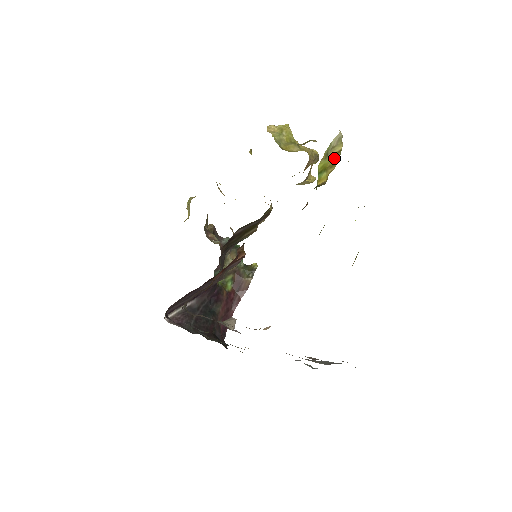
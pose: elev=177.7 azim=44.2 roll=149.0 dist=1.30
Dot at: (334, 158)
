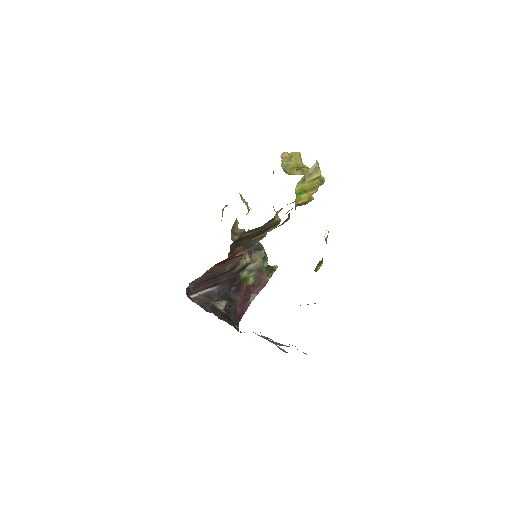
Dot at: (313, 183)
